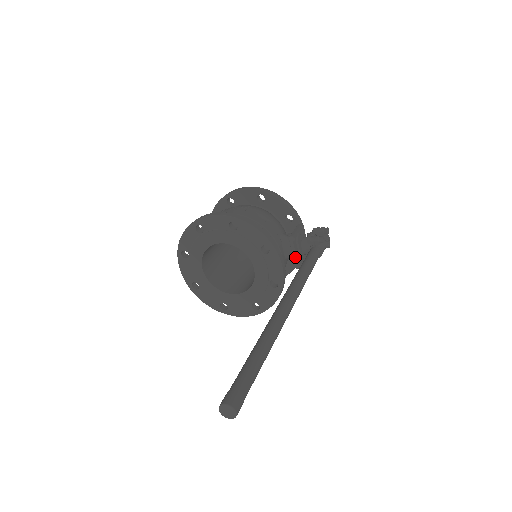
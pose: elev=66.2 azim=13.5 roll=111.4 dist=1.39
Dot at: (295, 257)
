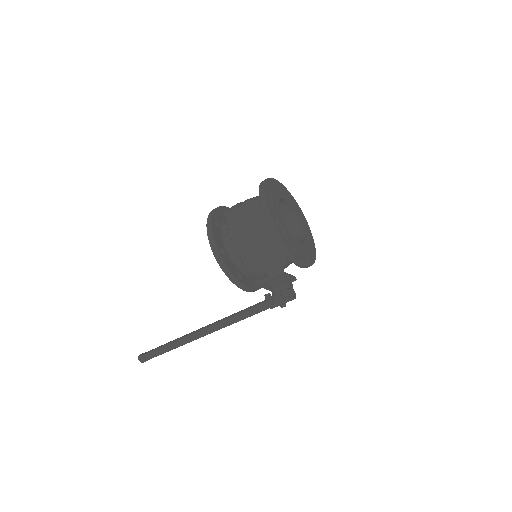
Dot at: (265, 288)
